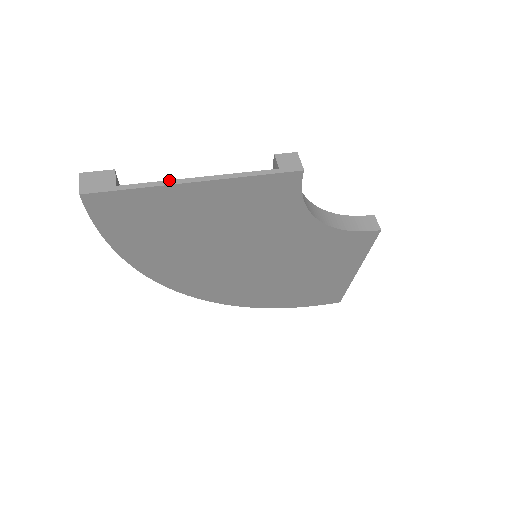
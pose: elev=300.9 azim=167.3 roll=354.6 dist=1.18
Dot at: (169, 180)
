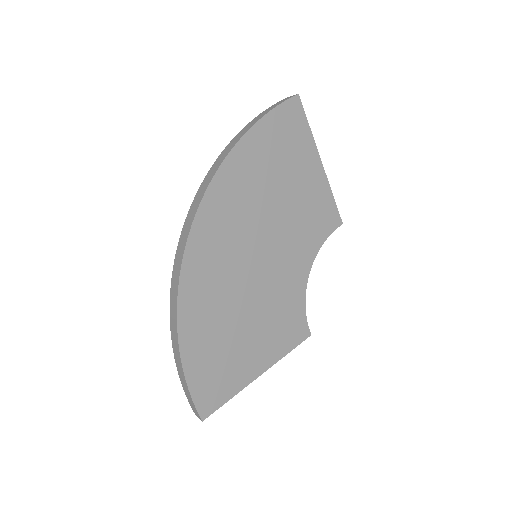
Dot at: (314, 147)
